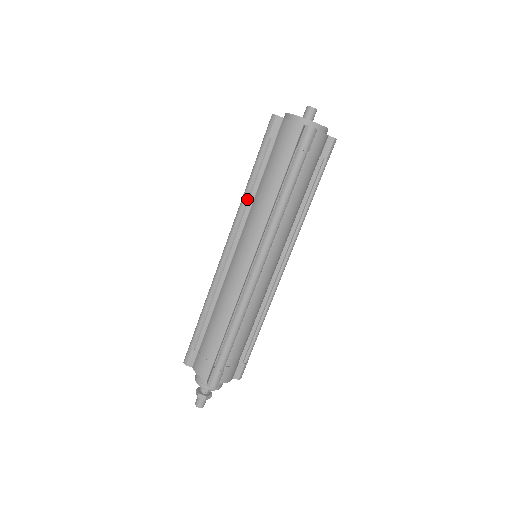
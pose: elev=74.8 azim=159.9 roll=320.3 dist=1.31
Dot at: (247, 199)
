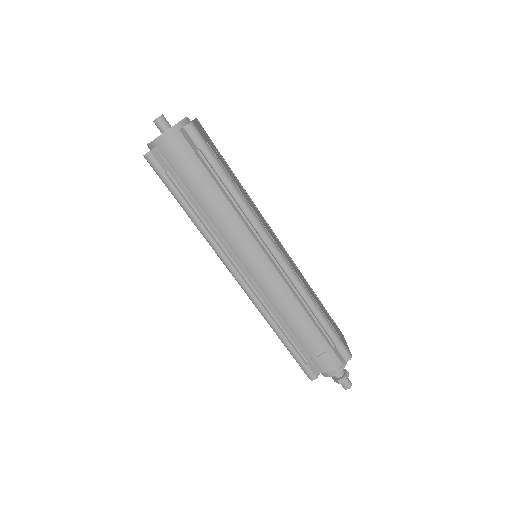
Dot at: occluded
